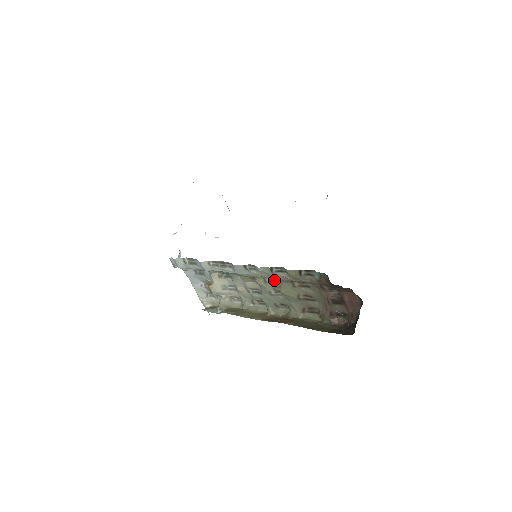
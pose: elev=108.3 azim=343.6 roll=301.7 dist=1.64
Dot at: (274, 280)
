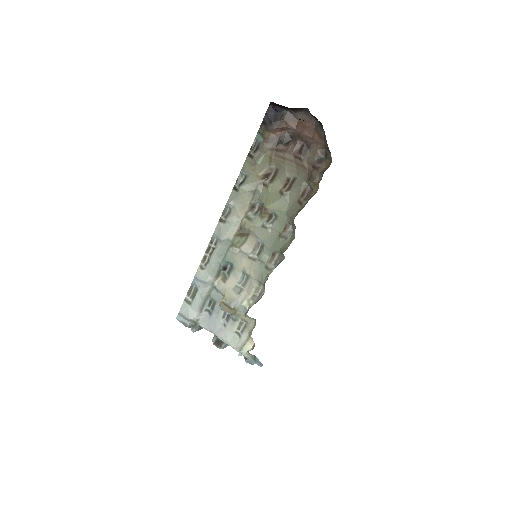
Dot at: (255, 210)
